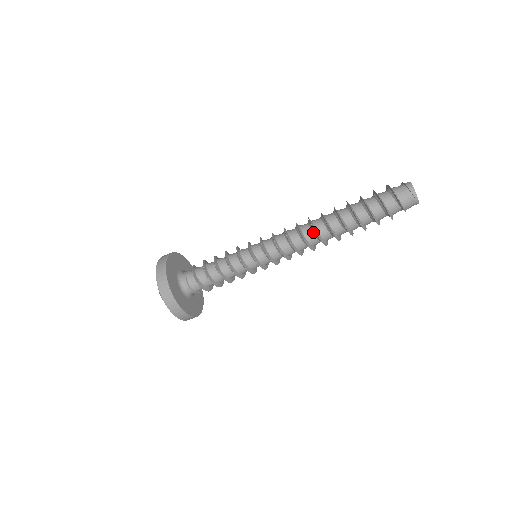
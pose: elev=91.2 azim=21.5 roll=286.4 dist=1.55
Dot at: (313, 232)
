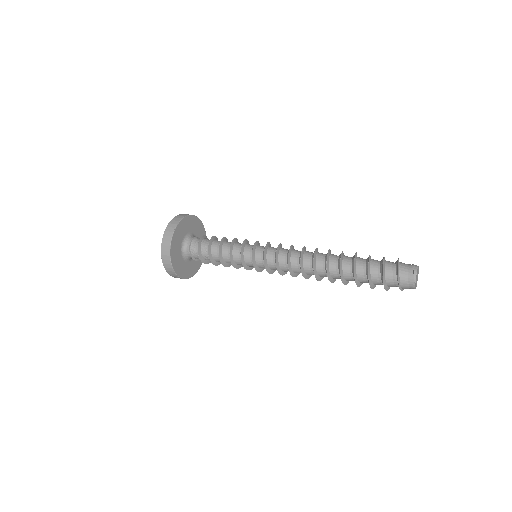
Dot at: (313, 256)
